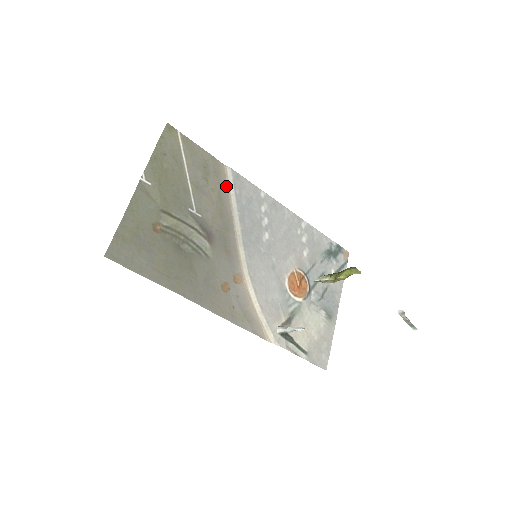
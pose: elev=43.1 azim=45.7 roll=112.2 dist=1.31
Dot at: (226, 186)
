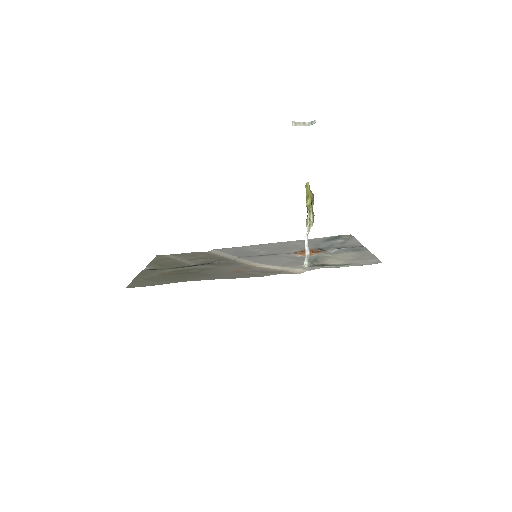
Dot at: (214, 254)
